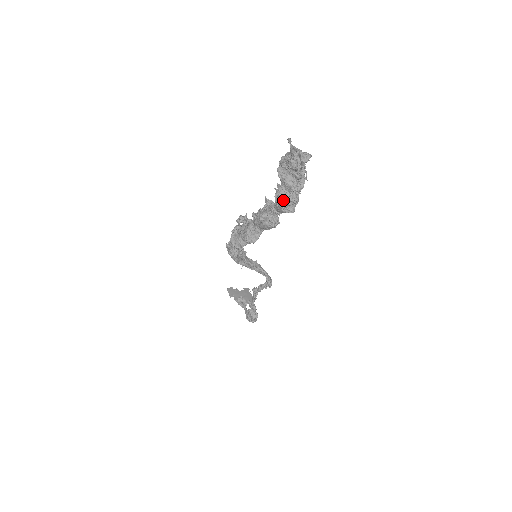
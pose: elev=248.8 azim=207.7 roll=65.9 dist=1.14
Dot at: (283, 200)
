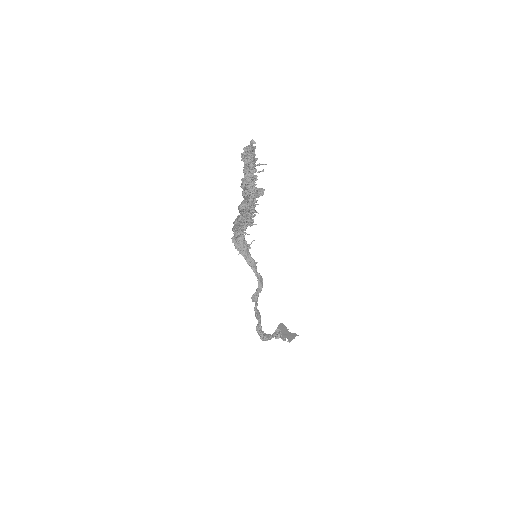
Dot at: (242, 184)
